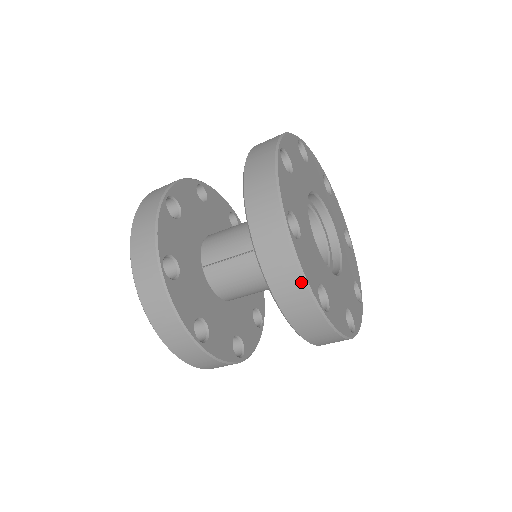
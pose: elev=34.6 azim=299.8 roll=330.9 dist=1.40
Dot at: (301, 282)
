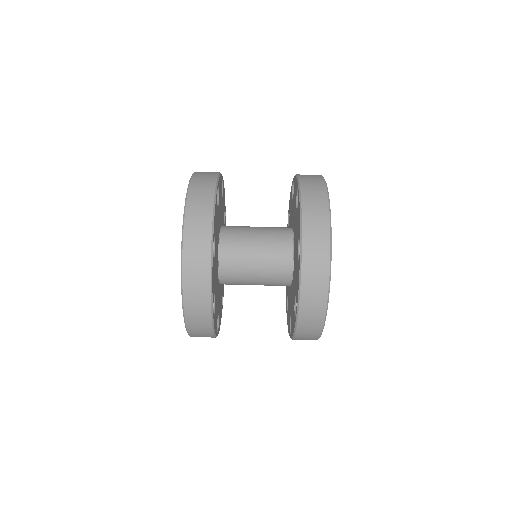
Dot at: (320, 176)
